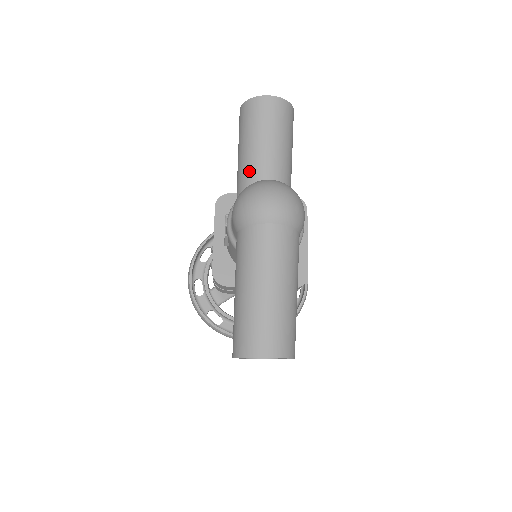
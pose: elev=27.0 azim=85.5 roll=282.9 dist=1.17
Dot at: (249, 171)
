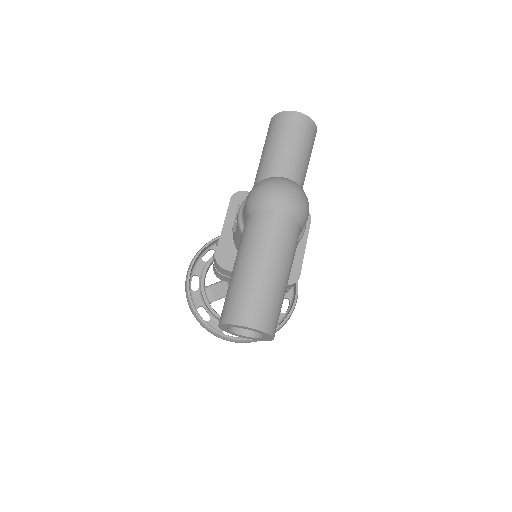
Dot at: (268, 171)
